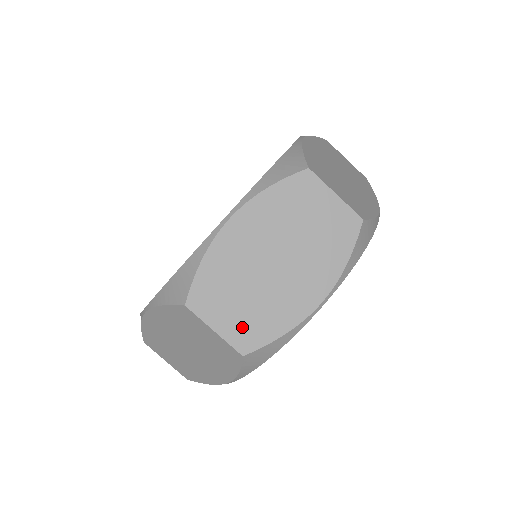
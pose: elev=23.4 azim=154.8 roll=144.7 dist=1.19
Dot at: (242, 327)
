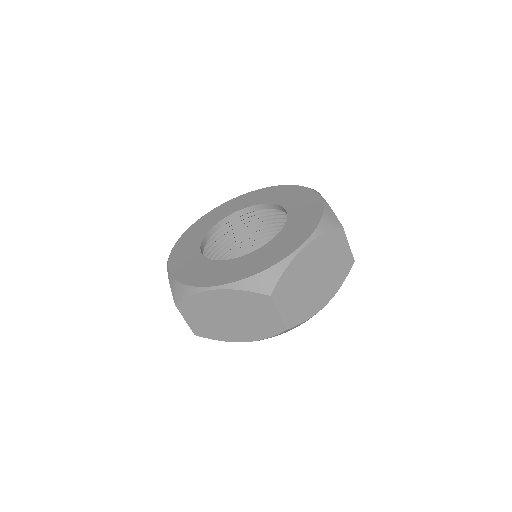
Dot at: (200, 327)
